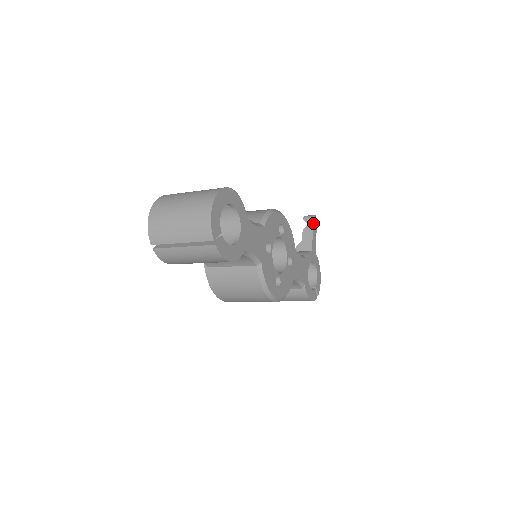
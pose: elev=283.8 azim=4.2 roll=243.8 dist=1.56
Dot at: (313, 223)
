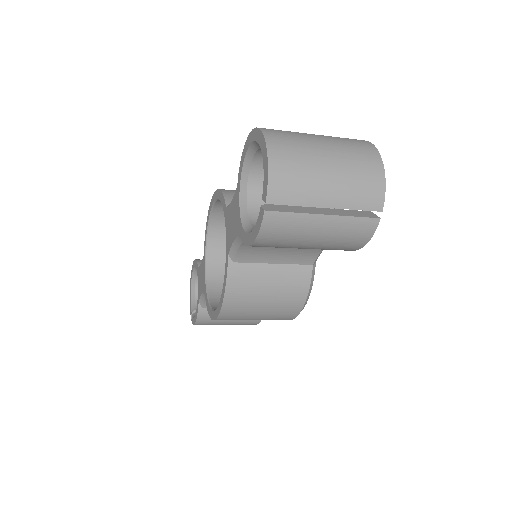
Dot at: occluded
